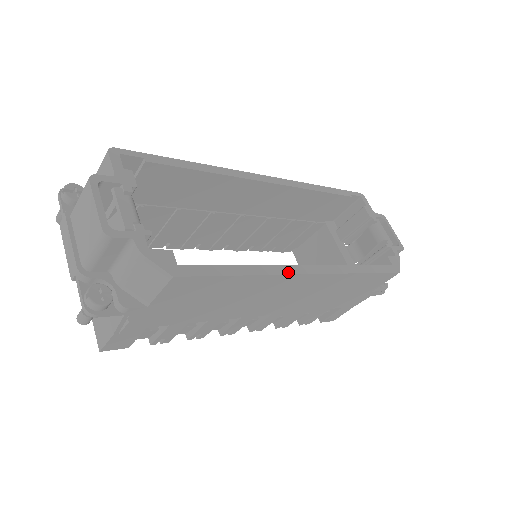
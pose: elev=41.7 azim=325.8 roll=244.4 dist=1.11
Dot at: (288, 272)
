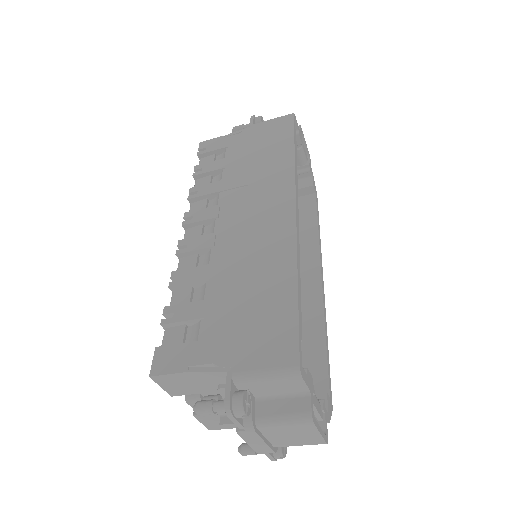
Dot at: occluded
